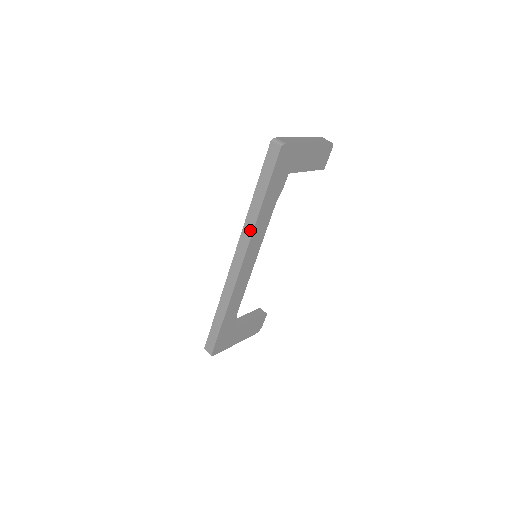
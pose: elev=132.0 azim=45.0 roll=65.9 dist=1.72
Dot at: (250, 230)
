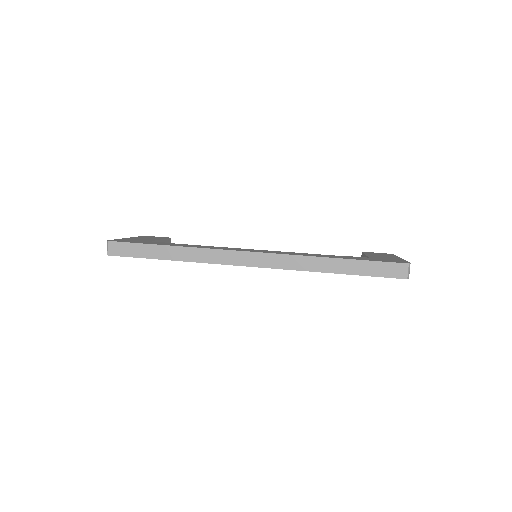
Dot at: (298, 266)
